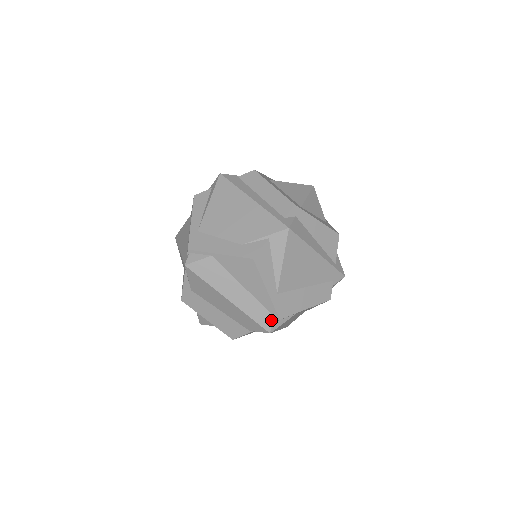
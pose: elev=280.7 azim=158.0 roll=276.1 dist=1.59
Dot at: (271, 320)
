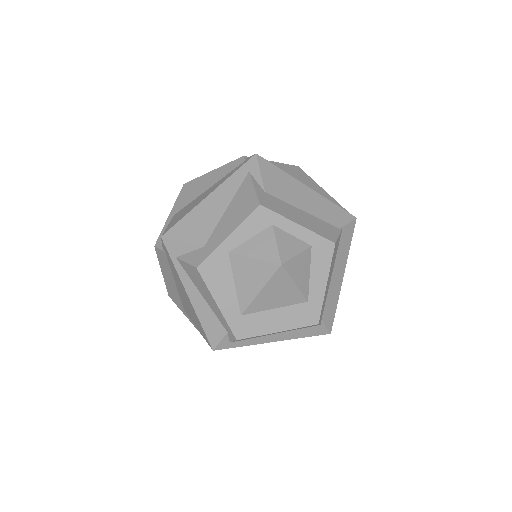
Dot at: occluded
